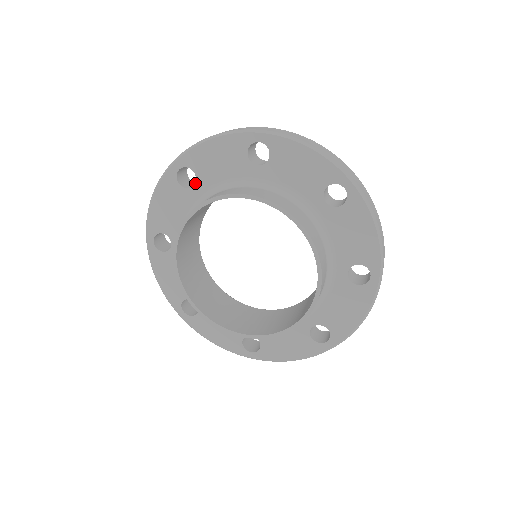
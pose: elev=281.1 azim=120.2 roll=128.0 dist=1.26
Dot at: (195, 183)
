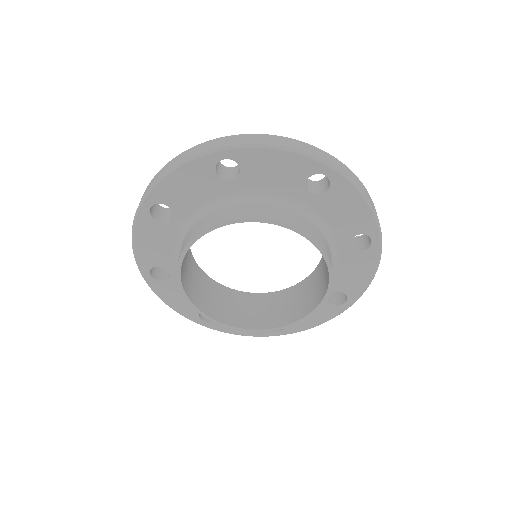
Dot at: (172, 215)
